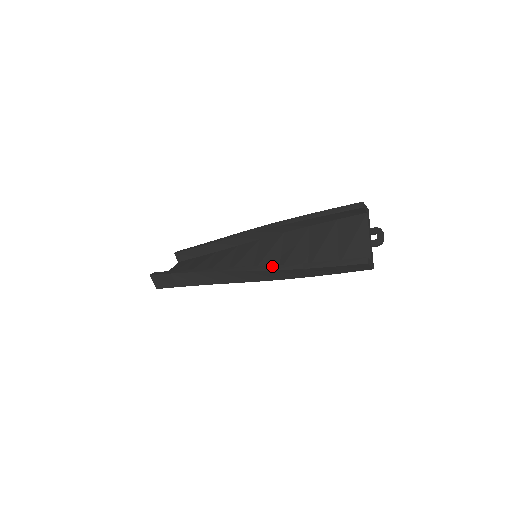
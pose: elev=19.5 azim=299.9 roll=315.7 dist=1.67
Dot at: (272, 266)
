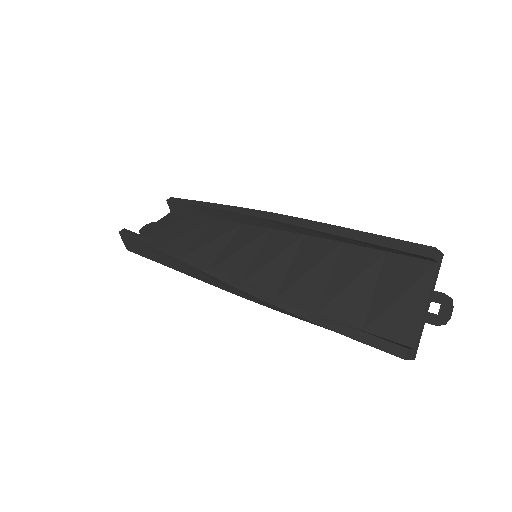
Dot at: (264, 293)
